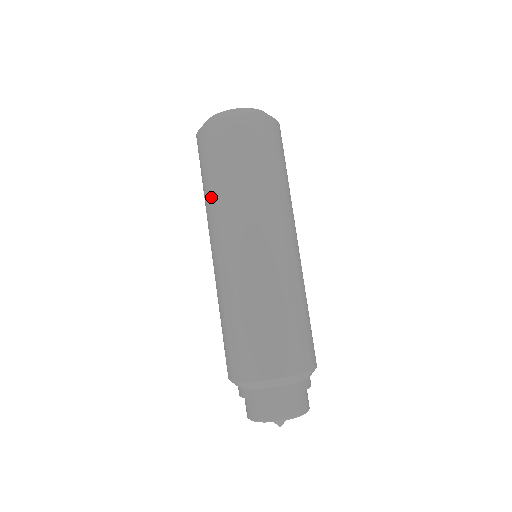
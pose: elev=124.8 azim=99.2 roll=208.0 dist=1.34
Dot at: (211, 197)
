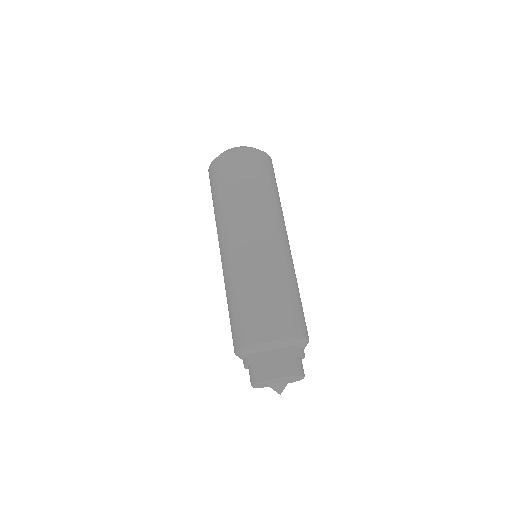
Dot at: (224, 205)
